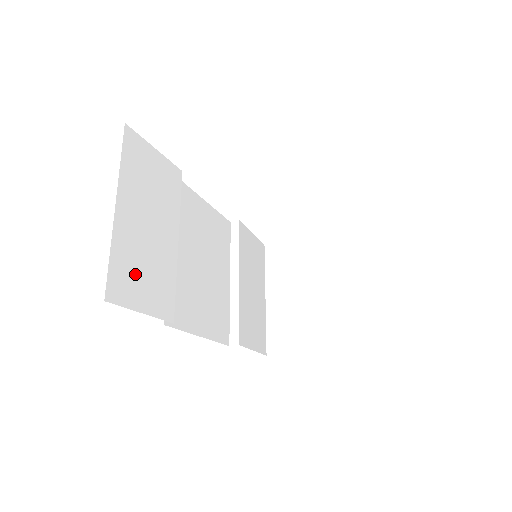
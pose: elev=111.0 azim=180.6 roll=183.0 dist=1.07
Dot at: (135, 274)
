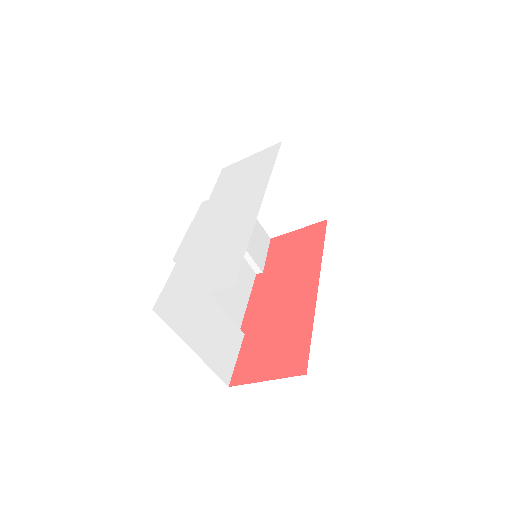
Dot at: (222, 354)
